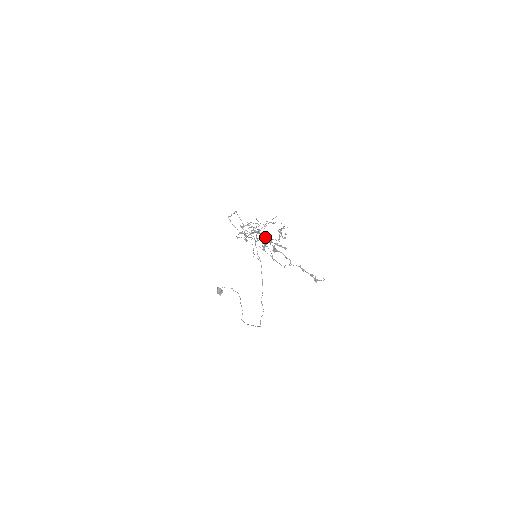
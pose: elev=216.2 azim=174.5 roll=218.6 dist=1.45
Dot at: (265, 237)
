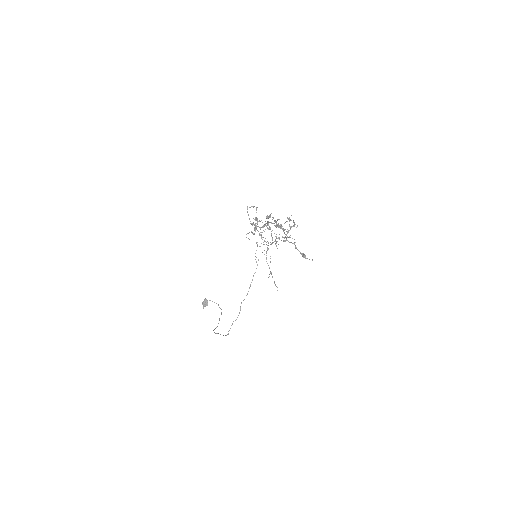
Dot at: (272, 239)
